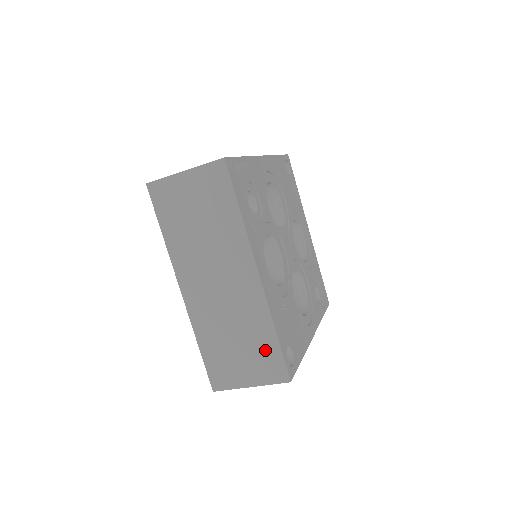
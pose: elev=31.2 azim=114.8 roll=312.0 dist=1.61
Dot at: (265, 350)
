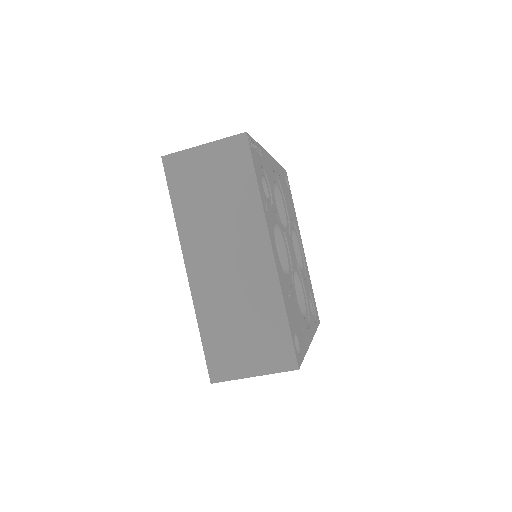
Dot at: (273, 334)
